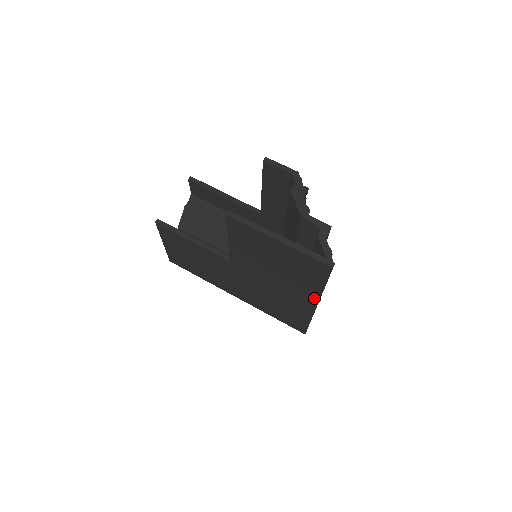
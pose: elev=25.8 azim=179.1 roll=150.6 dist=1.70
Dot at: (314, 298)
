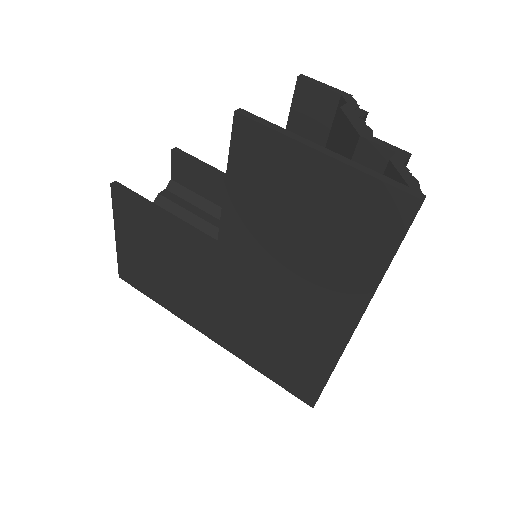
Dot at: (356, 306)
